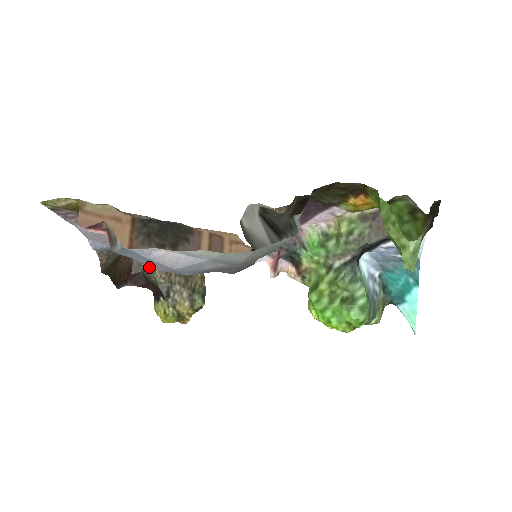
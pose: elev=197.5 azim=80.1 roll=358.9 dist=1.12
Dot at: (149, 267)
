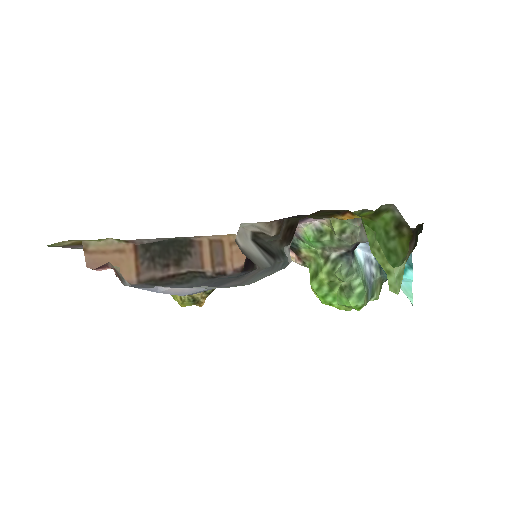
Dot at: occluded
